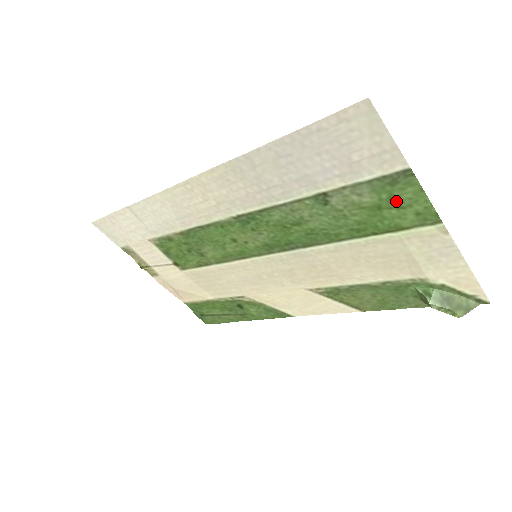
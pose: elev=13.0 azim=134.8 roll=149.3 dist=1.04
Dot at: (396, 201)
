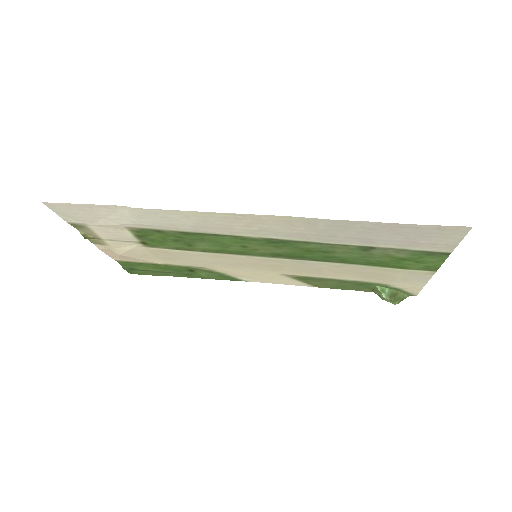
Dot at: (420, 260)
